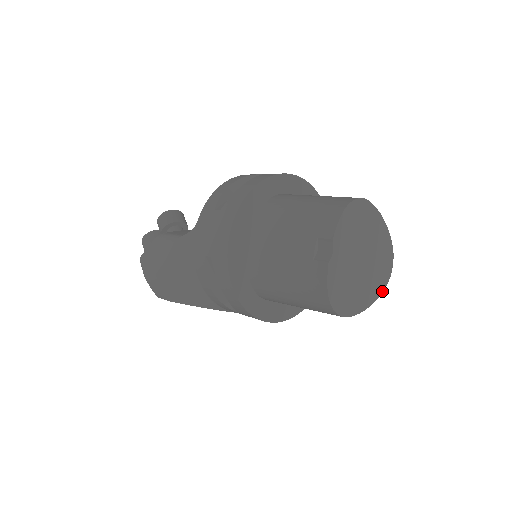
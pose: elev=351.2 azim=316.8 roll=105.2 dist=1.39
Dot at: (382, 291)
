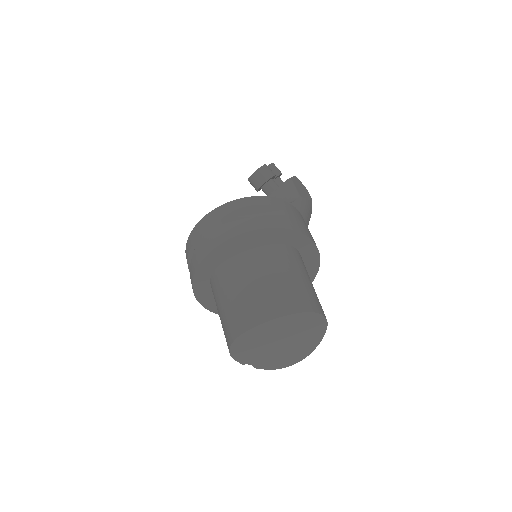
Dot at: (326, 326)
